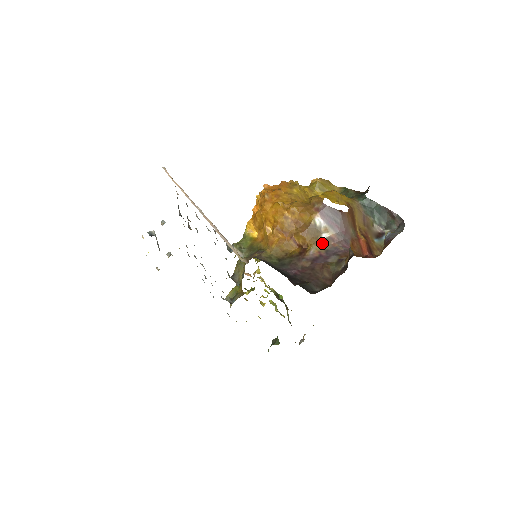
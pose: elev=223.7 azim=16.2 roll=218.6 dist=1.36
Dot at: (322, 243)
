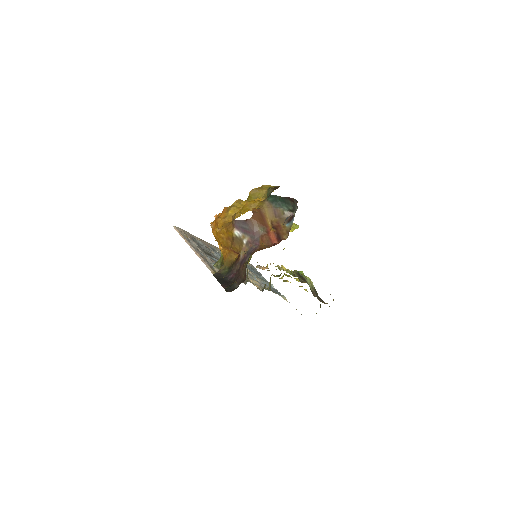
Dot at: (245, 247)
